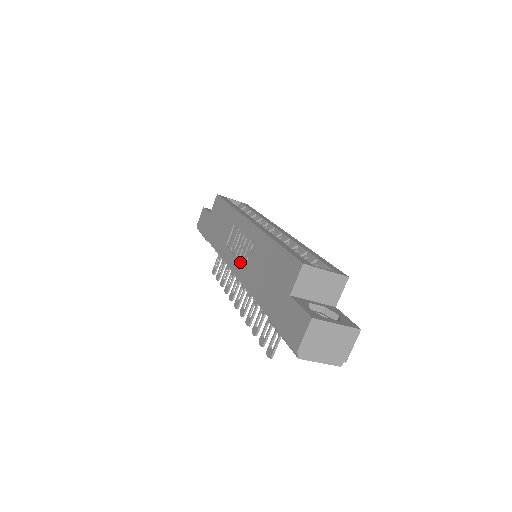
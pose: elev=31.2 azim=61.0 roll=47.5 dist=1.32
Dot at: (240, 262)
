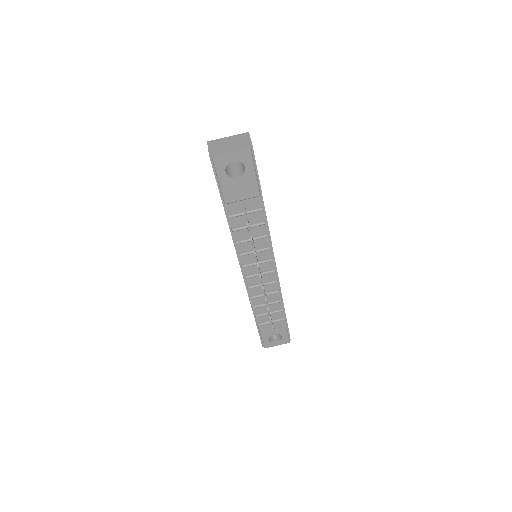
Dot at: occluded
